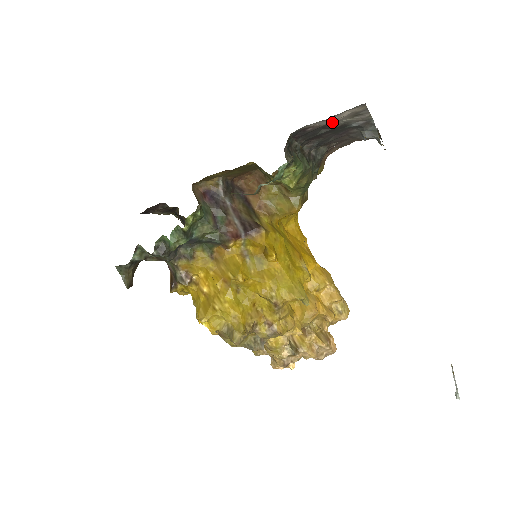
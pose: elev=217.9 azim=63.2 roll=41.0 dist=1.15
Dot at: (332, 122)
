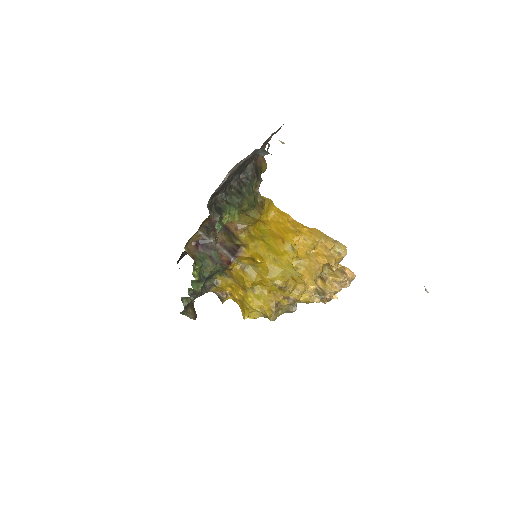
Dot at: occluded
